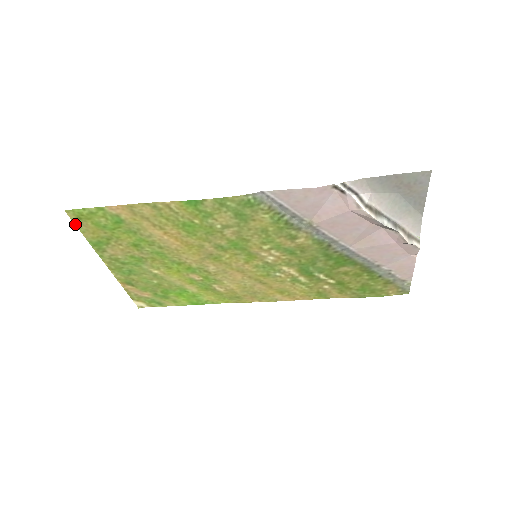
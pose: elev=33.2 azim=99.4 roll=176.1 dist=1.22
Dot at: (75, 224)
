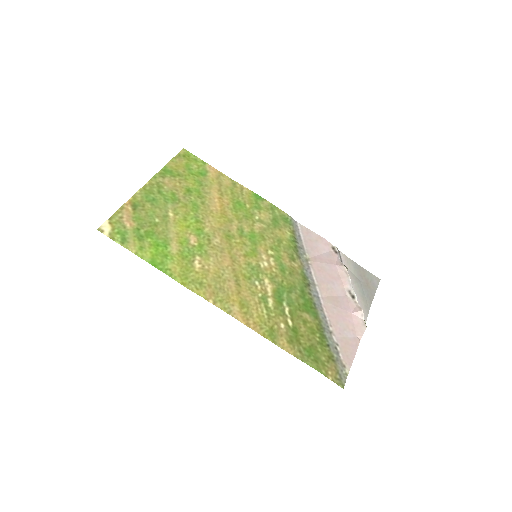
Dot at: (176, 156)
